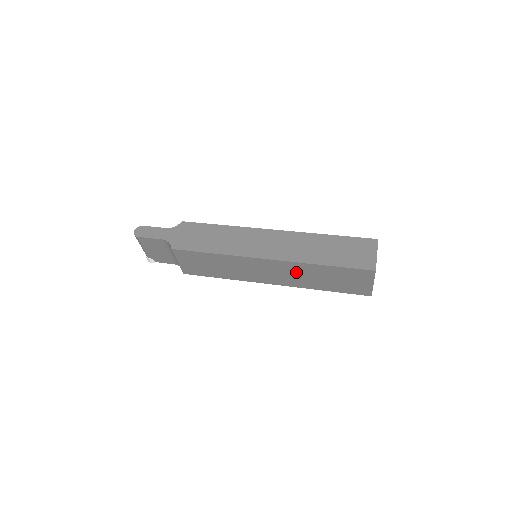
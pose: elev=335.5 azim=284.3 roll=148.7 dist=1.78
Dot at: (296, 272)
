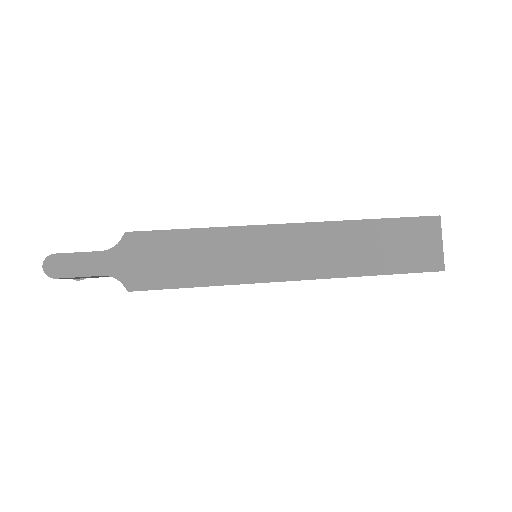
Dot at: occluded
